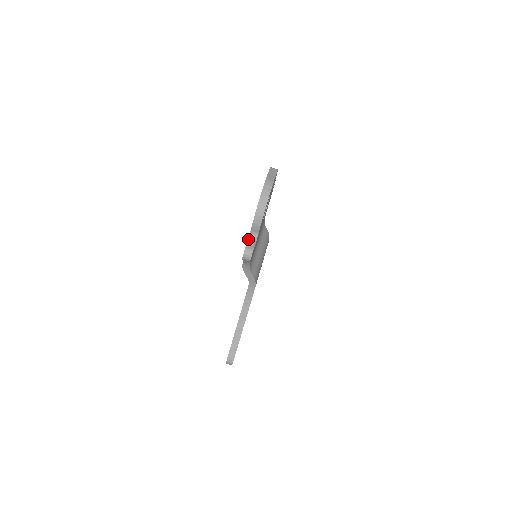
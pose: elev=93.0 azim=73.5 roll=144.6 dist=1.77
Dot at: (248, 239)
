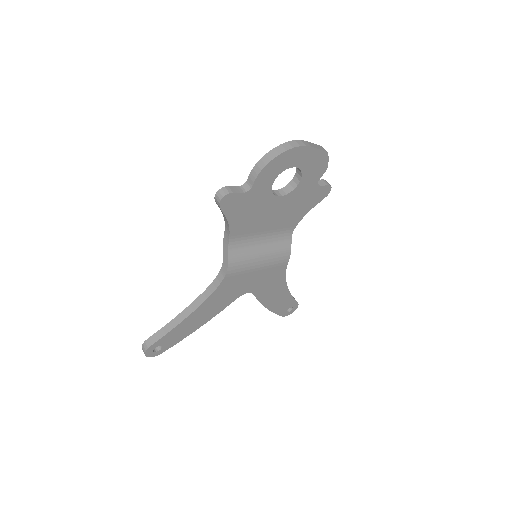
Dot at: (238, 186)
